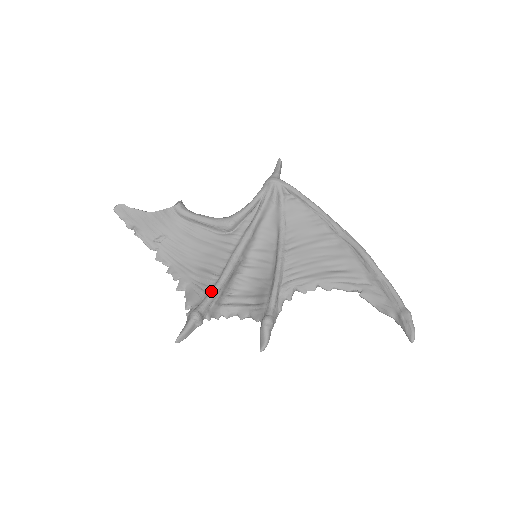
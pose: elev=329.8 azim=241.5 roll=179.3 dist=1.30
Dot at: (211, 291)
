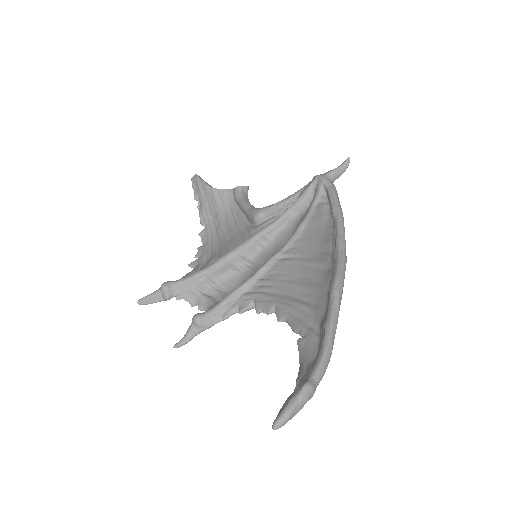
Dot at: (195, 272)
